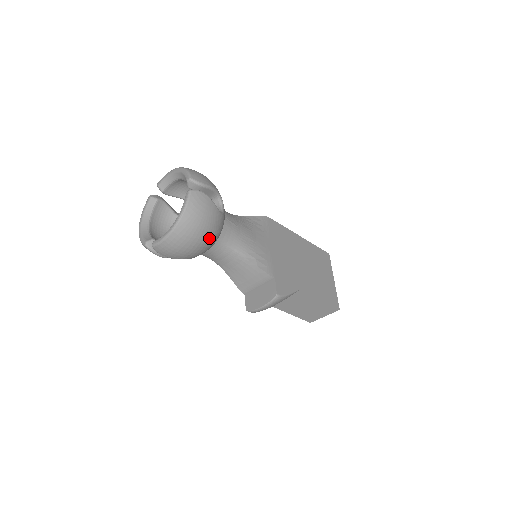
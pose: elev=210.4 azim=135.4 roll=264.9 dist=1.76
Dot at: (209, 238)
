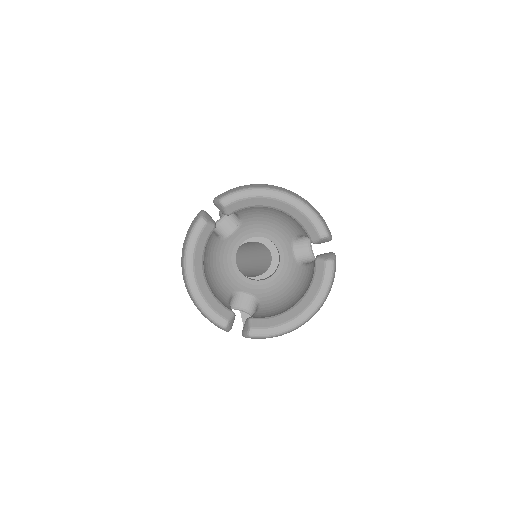
Dot at: occluded
